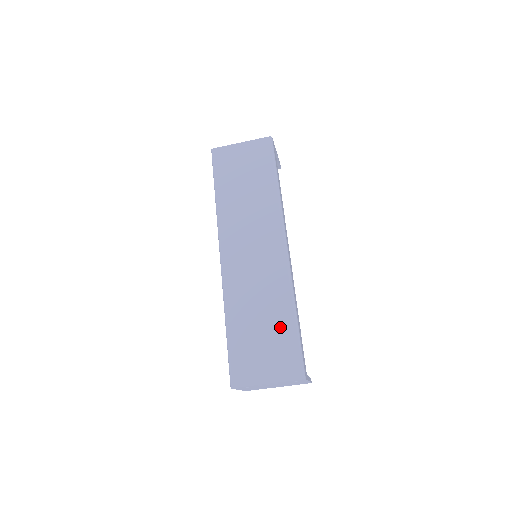
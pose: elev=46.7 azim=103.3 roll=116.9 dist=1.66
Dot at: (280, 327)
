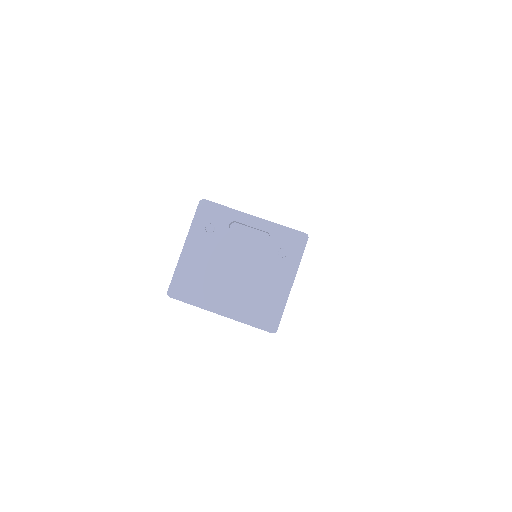
Dot at: occluded
